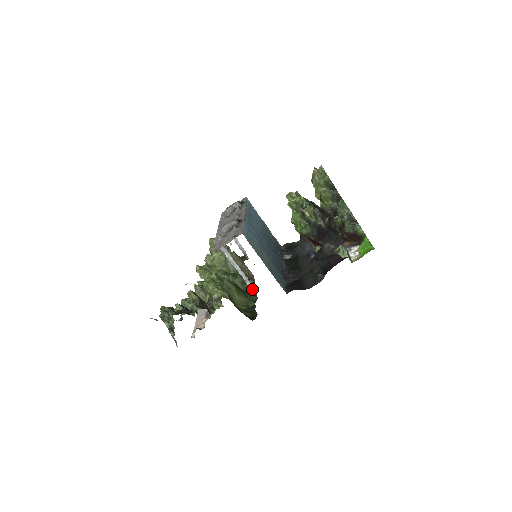
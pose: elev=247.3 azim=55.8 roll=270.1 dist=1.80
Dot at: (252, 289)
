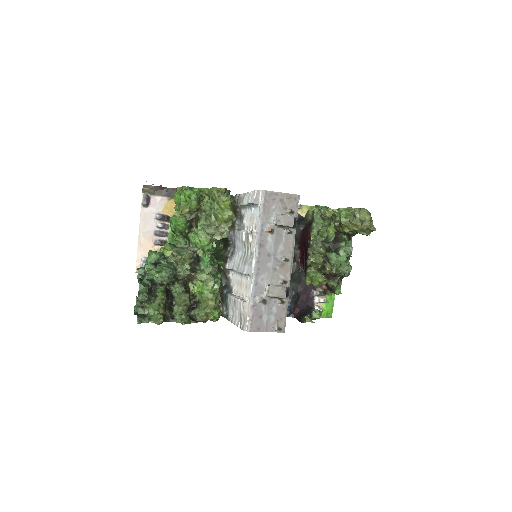
Dot at: (228, 272)
